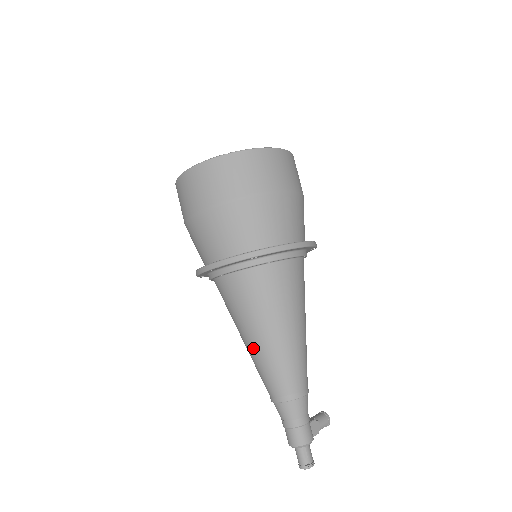
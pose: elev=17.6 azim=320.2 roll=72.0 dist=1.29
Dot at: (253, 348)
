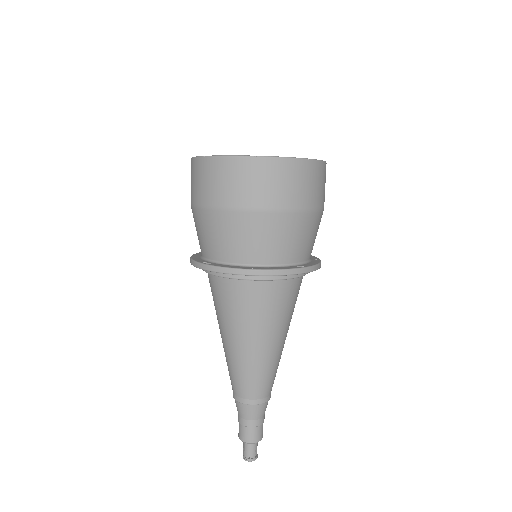
Dot at: (251, 354)
